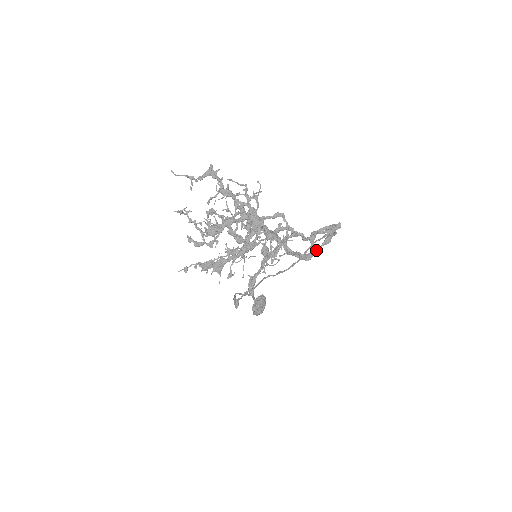
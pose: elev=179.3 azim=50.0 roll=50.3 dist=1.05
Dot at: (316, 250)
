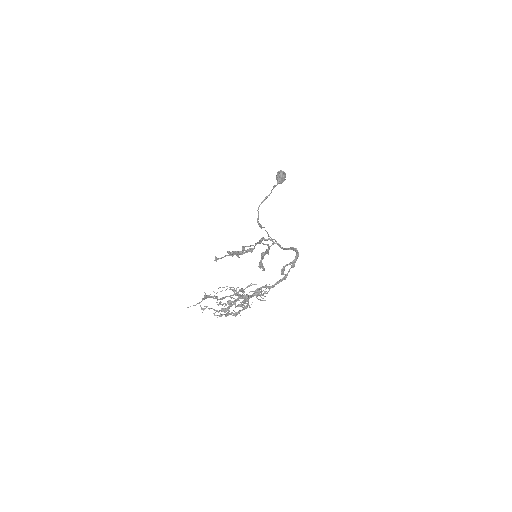
Dot at: (288, 272)
